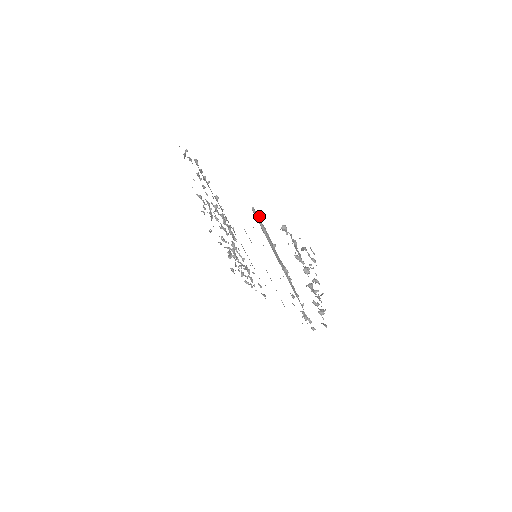
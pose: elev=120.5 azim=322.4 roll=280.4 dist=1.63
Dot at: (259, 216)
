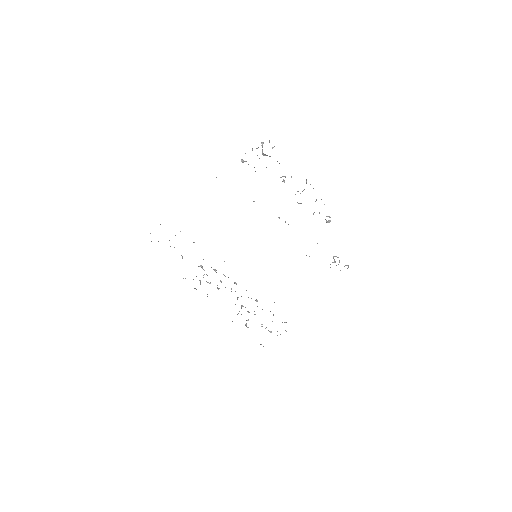
Dot at: occluded
